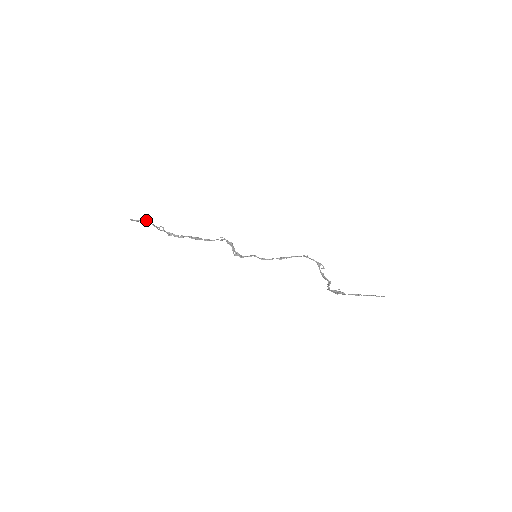
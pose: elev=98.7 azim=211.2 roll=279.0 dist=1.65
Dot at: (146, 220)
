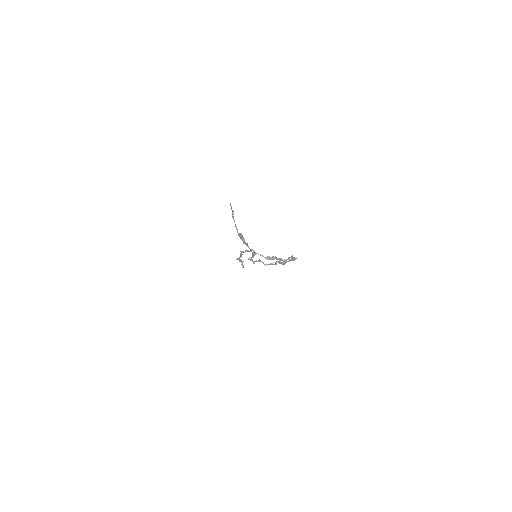
Dot at: (243, 261)
